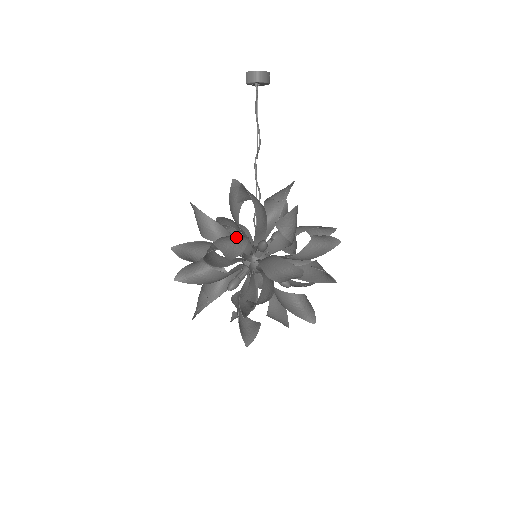
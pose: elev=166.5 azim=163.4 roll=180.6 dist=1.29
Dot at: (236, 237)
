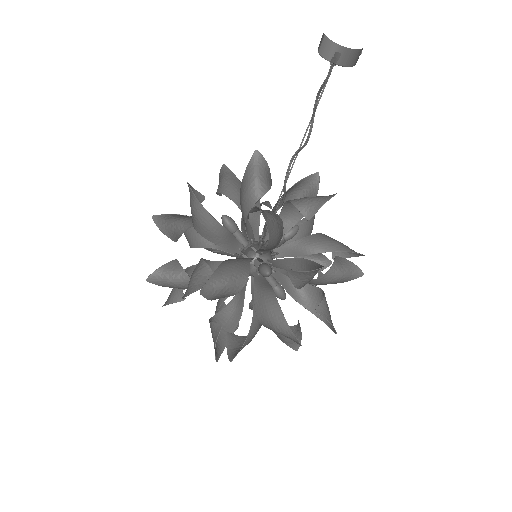
Dot at: (233, 275)
